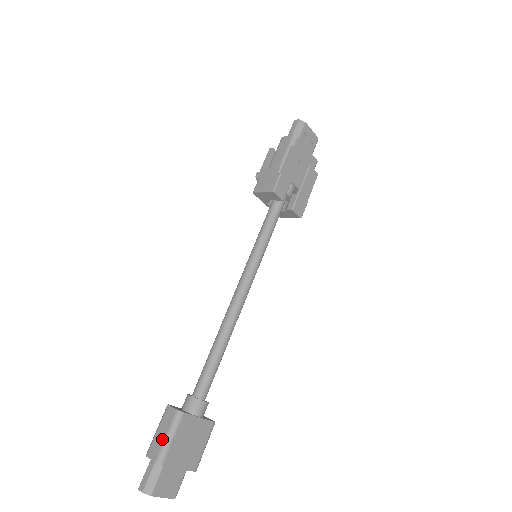
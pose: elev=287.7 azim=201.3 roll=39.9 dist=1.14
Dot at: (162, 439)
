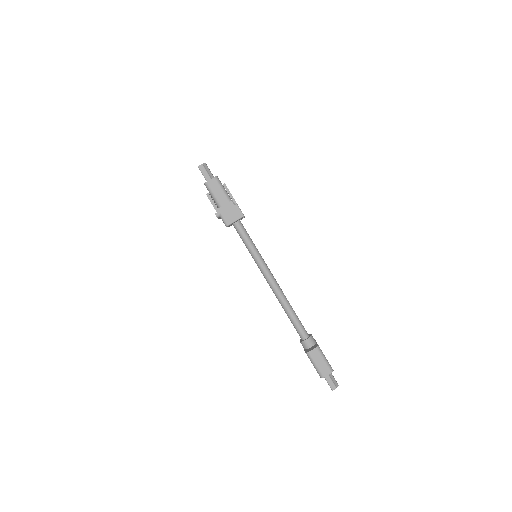
Dot at: (324, 363)
